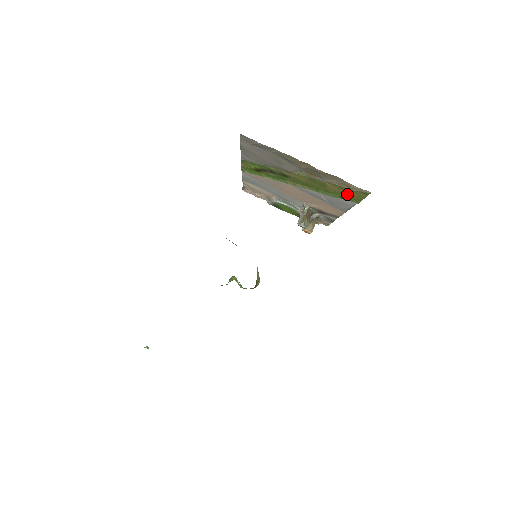
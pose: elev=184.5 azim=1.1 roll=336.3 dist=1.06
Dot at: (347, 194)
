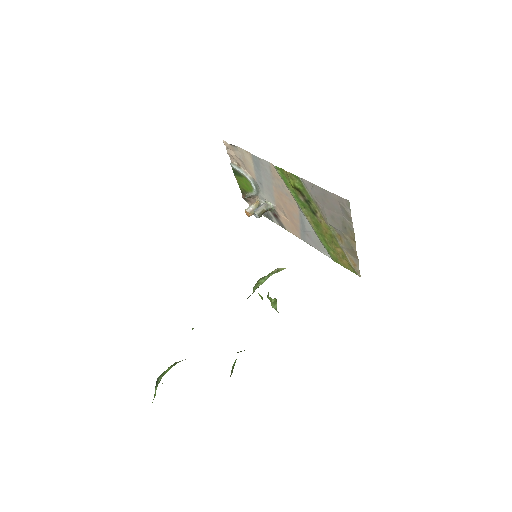
Dot at: (338, 257)
